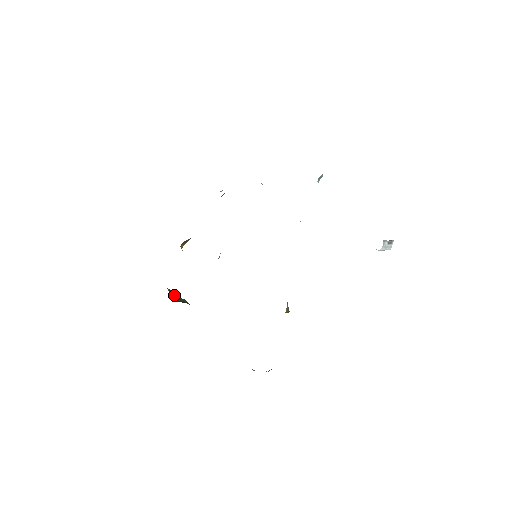
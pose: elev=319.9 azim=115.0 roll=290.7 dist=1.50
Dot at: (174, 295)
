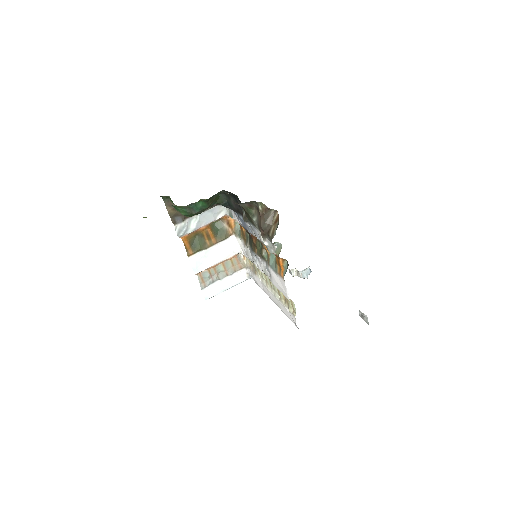
Dot at: occluded
